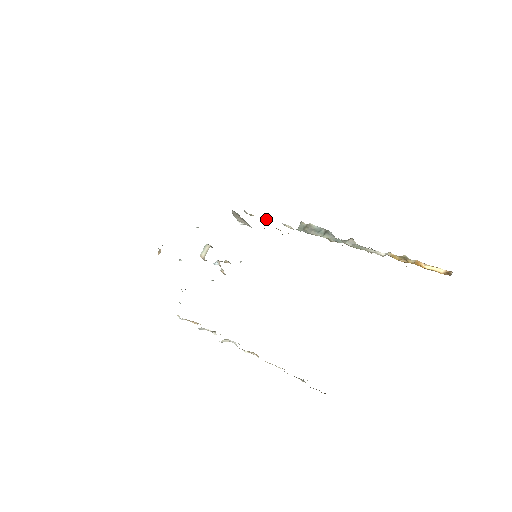
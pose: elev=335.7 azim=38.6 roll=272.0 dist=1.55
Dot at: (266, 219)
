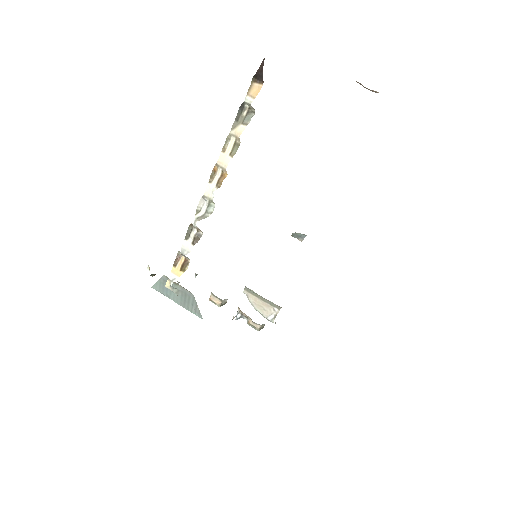
Dot at: occluded
